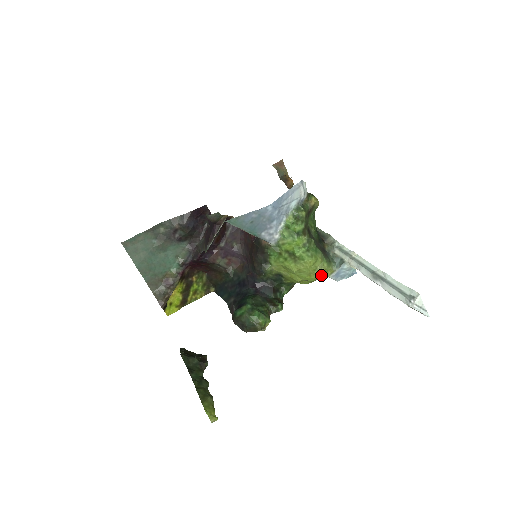
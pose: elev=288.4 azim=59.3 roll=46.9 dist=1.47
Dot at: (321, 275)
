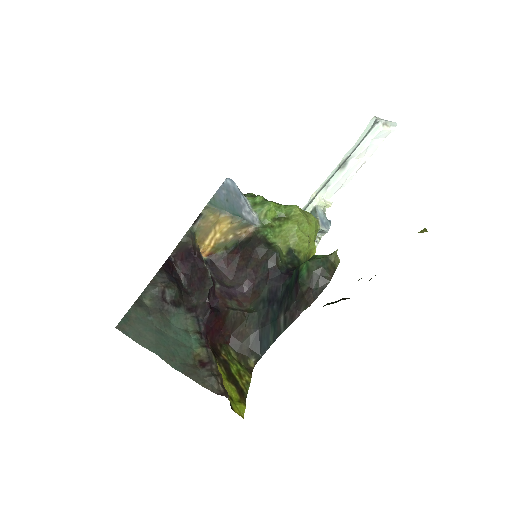
Dot at: (315, 219)
